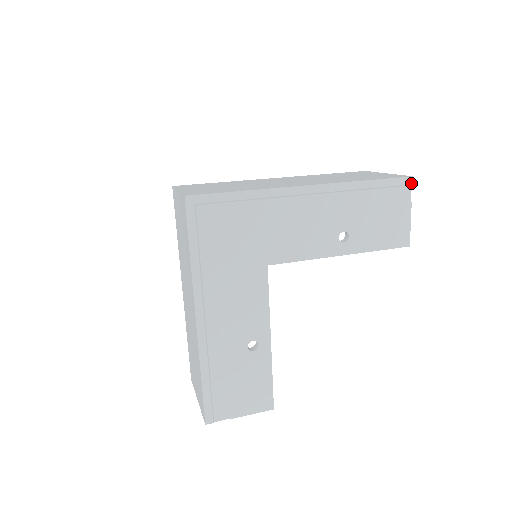
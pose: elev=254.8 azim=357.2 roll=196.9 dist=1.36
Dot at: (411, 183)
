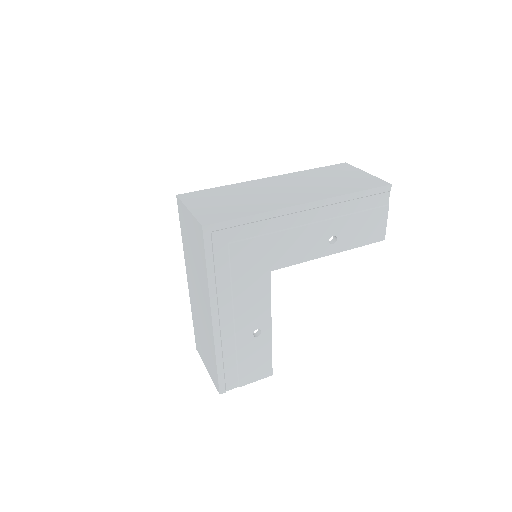
Dot at: (390, 190)
